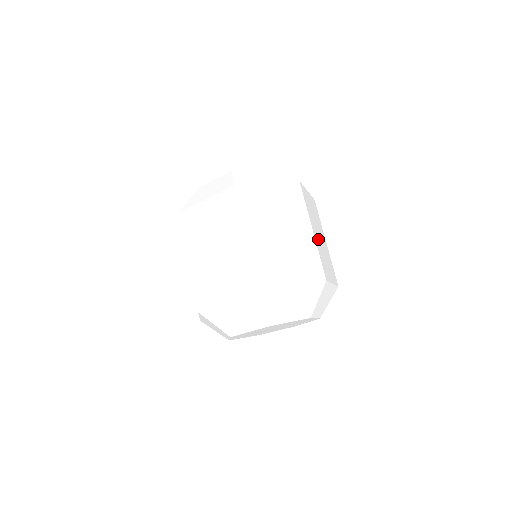
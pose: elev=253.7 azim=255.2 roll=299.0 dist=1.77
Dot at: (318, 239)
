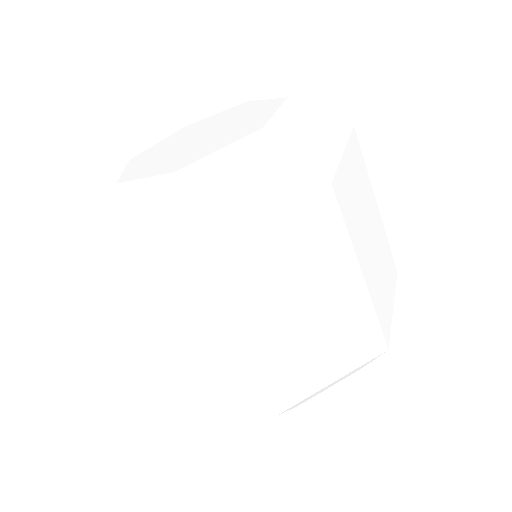
Dot at: (370, 262)
